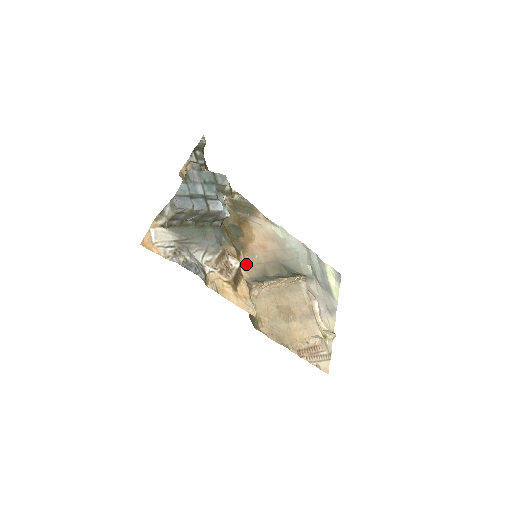
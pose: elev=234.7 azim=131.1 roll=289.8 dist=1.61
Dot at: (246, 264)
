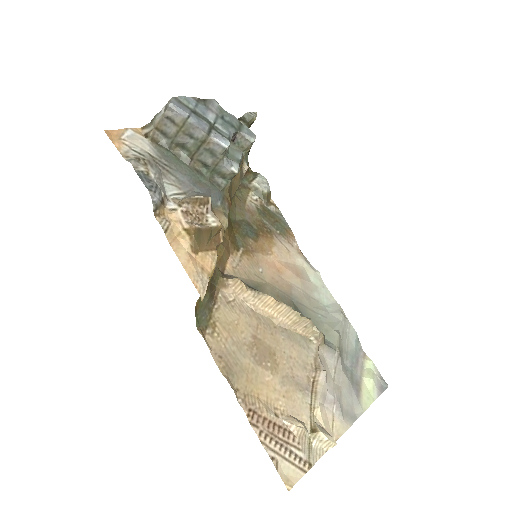
Dot at: (239, 263)
